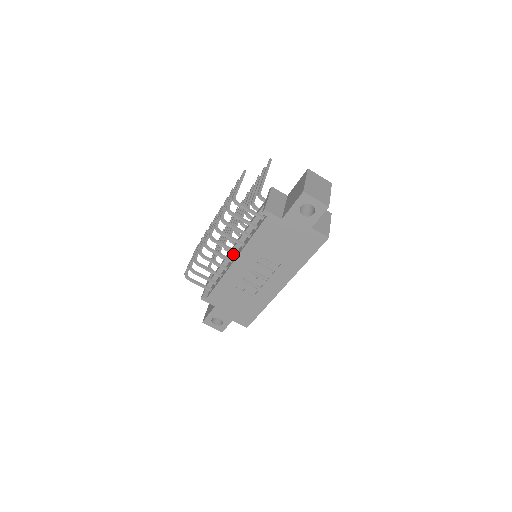
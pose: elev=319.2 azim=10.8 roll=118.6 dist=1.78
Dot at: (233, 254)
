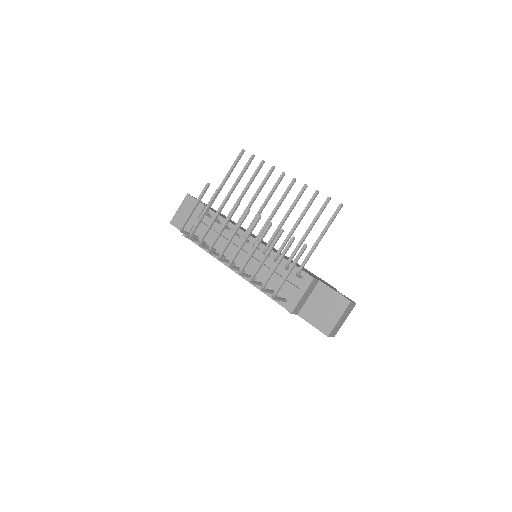
Dot at: (238, 256)
